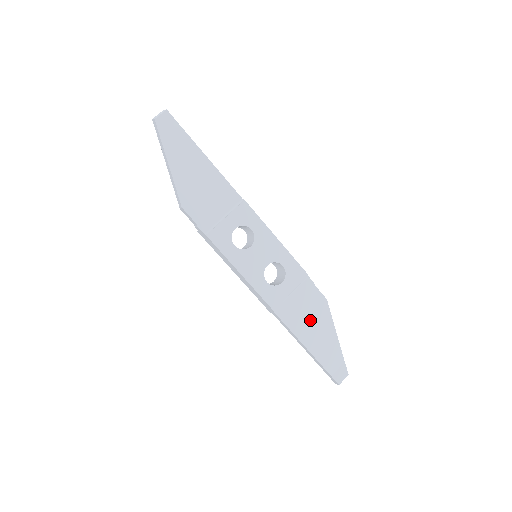
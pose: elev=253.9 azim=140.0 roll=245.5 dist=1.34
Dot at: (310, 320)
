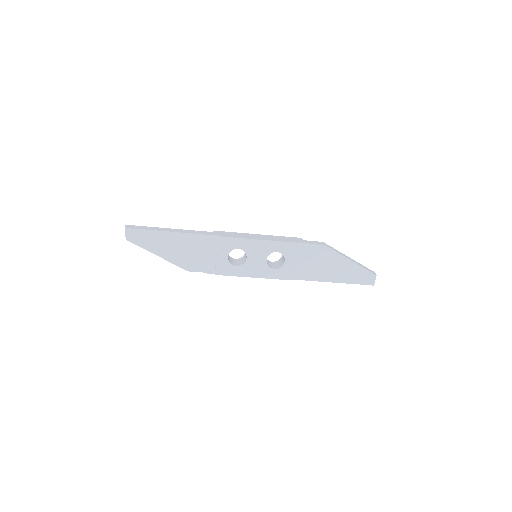
Dot at: (323, 266)
